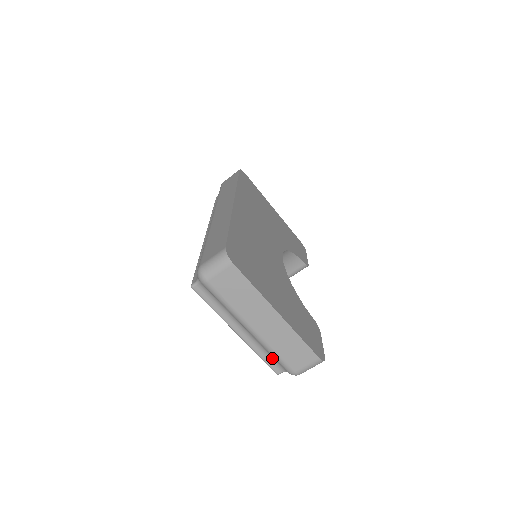
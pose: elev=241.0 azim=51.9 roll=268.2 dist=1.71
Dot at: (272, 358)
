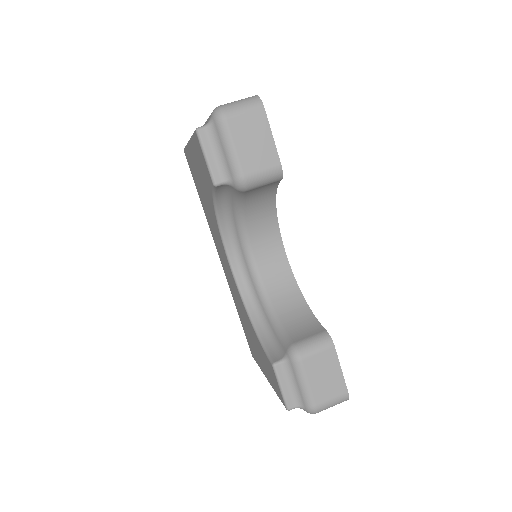
Dot at: occluded
